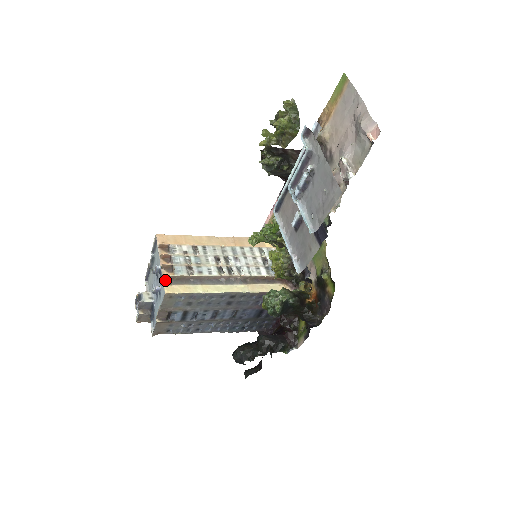
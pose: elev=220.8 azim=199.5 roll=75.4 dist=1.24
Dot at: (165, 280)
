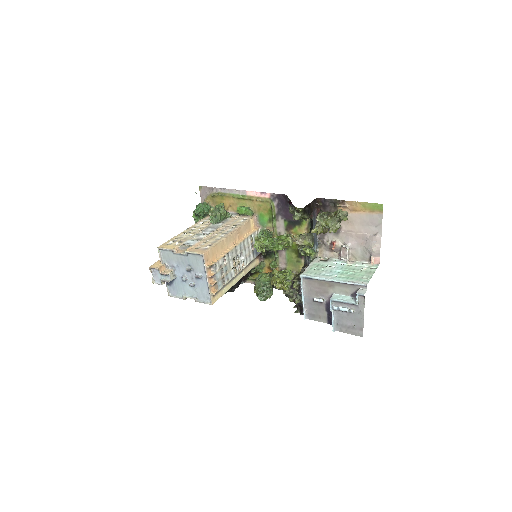
Dot at: (212, 294)
